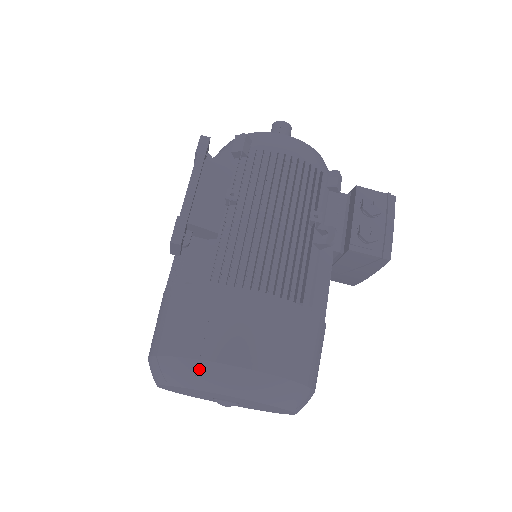
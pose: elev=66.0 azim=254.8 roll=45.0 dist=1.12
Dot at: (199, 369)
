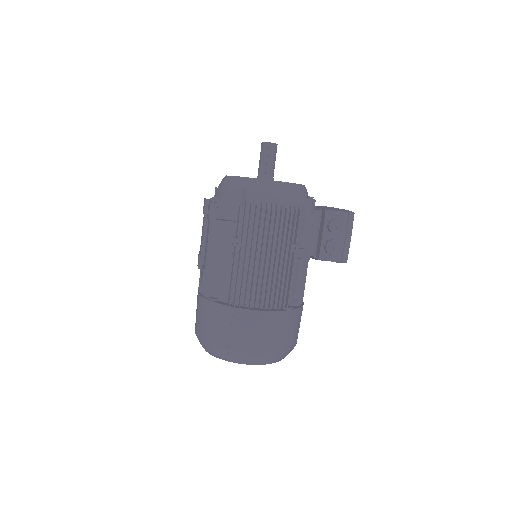
Dot at: (228, 354)
